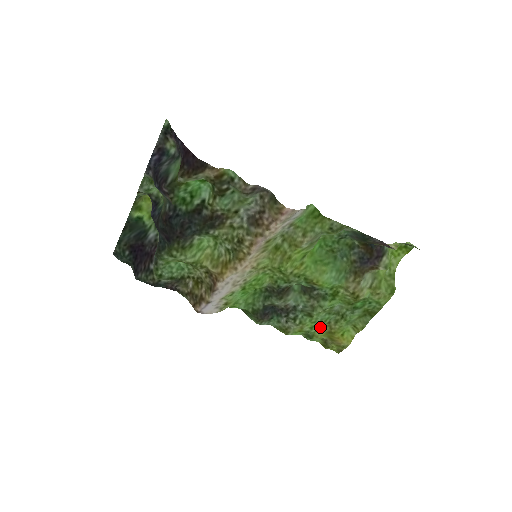
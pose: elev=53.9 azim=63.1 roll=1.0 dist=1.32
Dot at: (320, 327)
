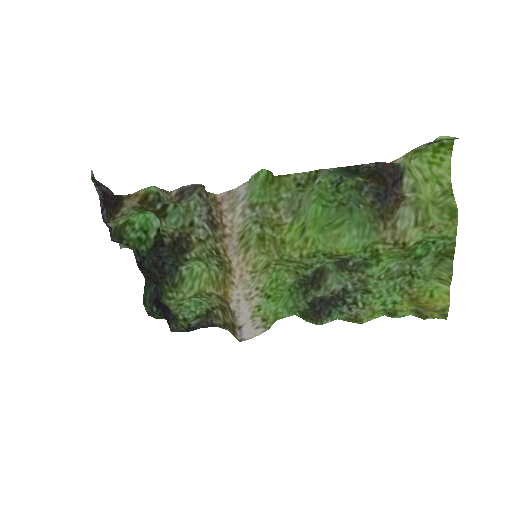
Dot at: (395, 299)
